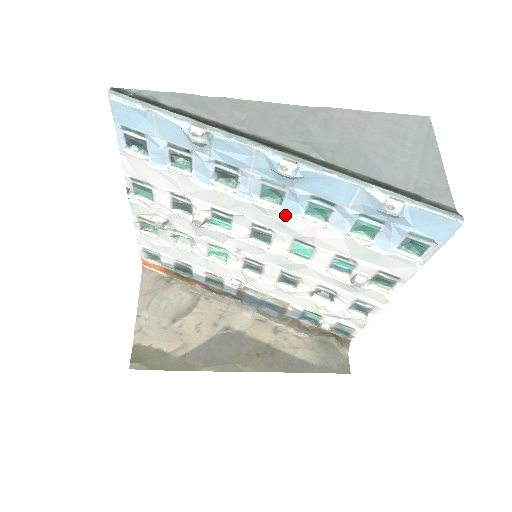
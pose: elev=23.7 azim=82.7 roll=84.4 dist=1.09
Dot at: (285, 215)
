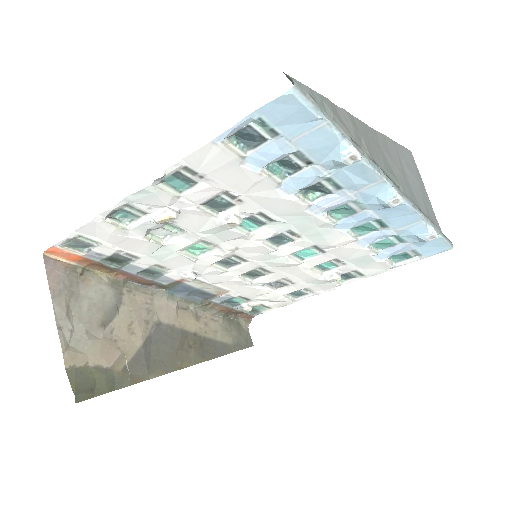
Dot at: (334, 228)
